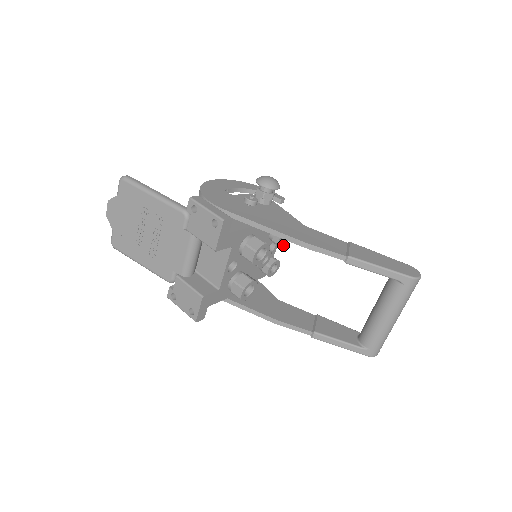
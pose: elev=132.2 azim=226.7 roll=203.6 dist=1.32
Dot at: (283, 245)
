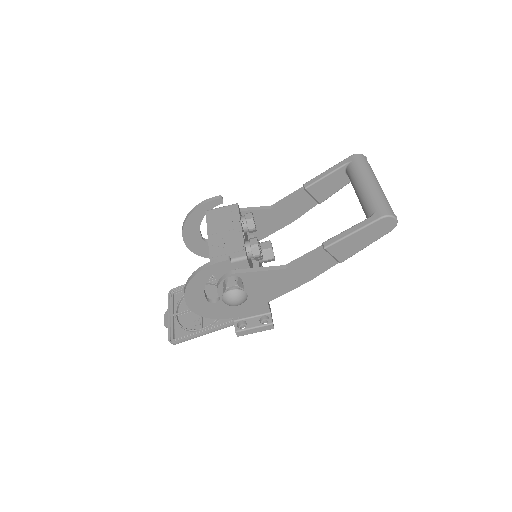
Dot at: occluded
